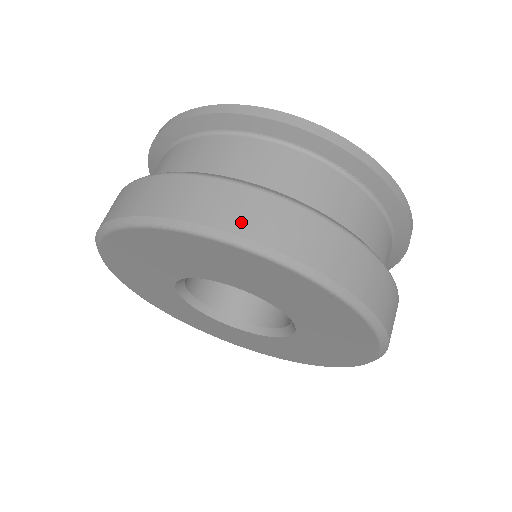
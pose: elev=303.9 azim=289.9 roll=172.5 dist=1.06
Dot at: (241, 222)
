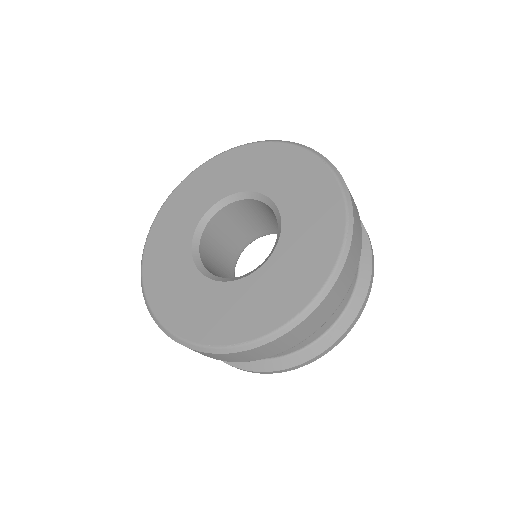
Dot at: occluded
